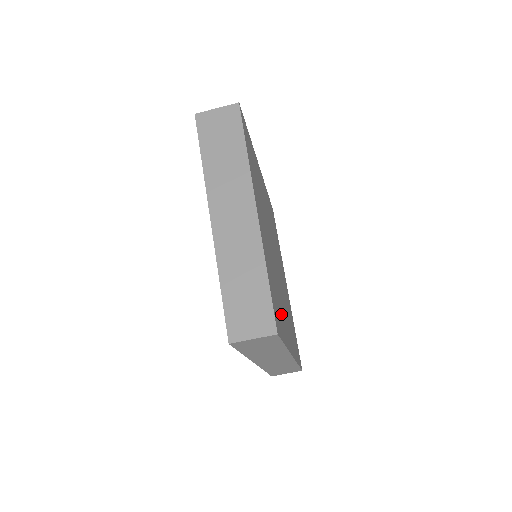
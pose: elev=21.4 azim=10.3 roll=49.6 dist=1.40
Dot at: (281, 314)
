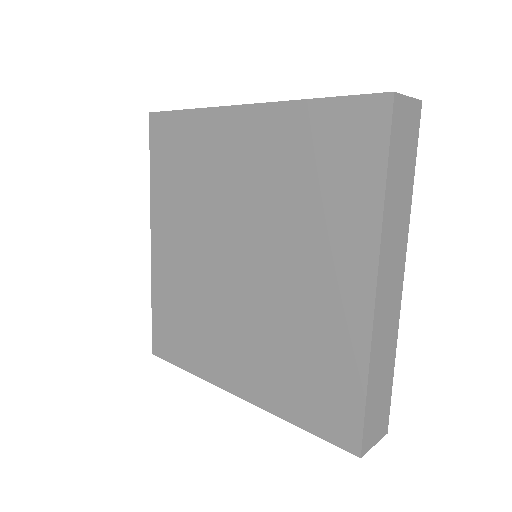
Dot at: occluded
